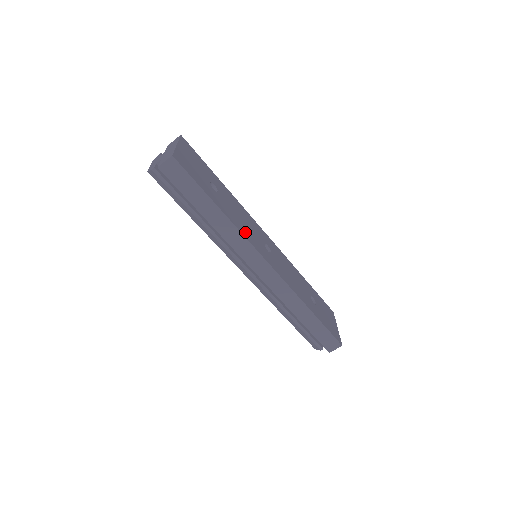
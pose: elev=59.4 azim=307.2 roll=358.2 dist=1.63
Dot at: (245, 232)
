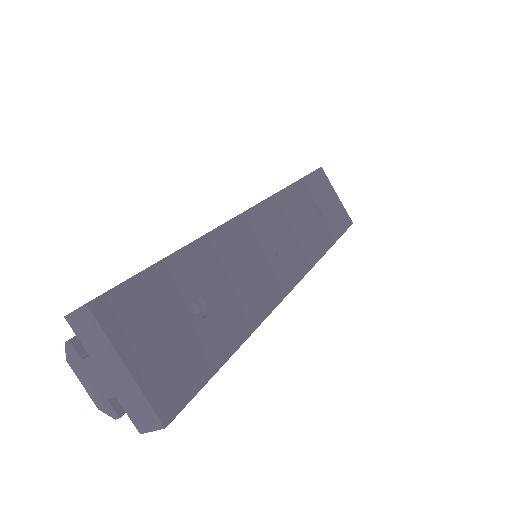
Dot at: (263, 299)
